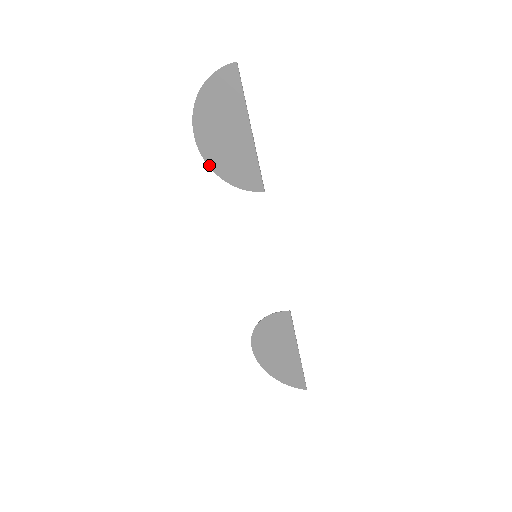
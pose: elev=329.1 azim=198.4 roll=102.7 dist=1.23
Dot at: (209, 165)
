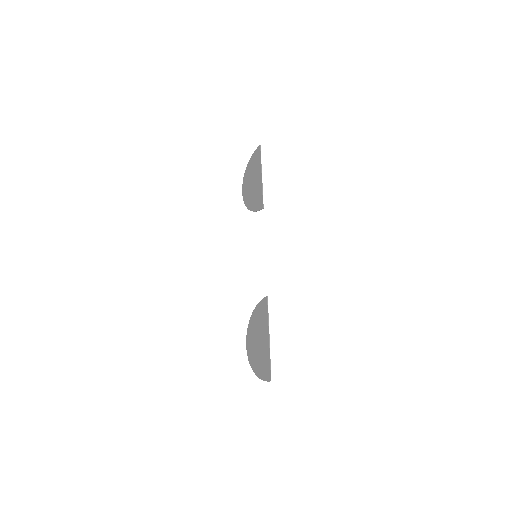
Dot at: (245, 204)
